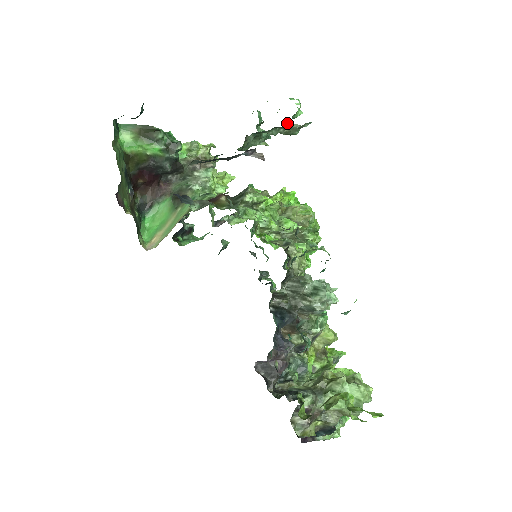
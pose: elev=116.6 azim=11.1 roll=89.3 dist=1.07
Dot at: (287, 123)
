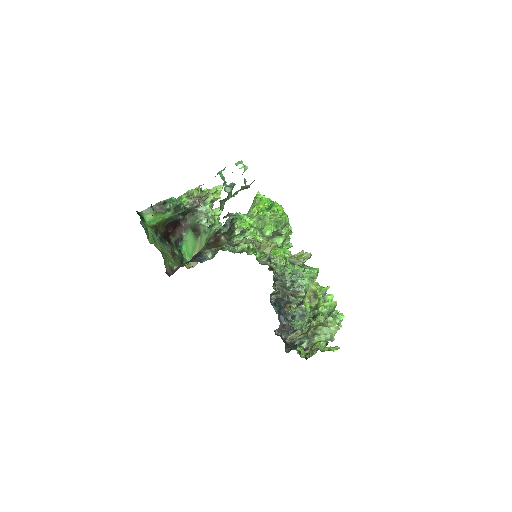
Dot at: (241, 186)
